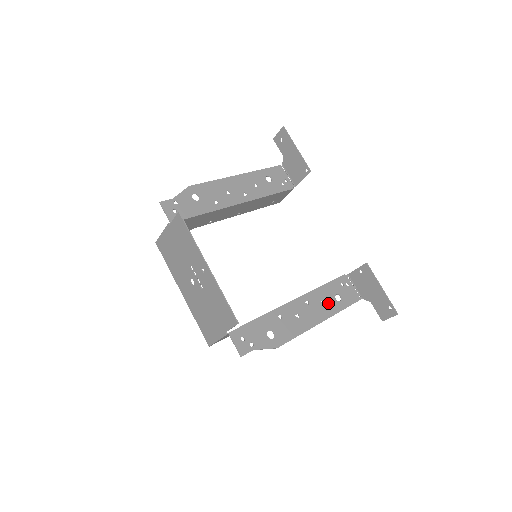
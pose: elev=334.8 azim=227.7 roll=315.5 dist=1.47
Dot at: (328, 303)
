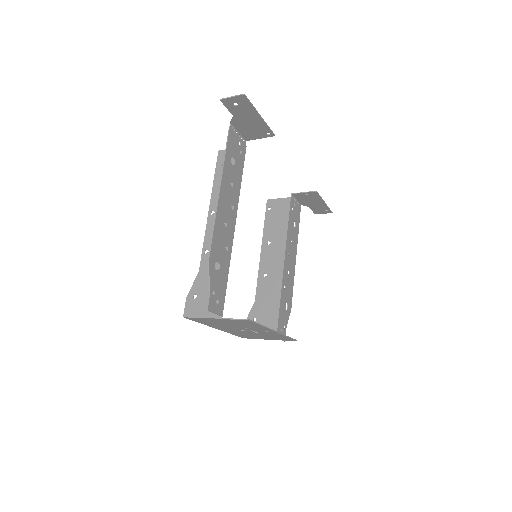
Dot at: (293, 238)
